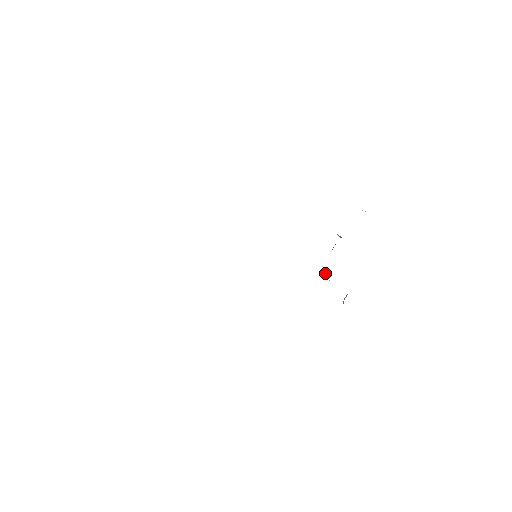
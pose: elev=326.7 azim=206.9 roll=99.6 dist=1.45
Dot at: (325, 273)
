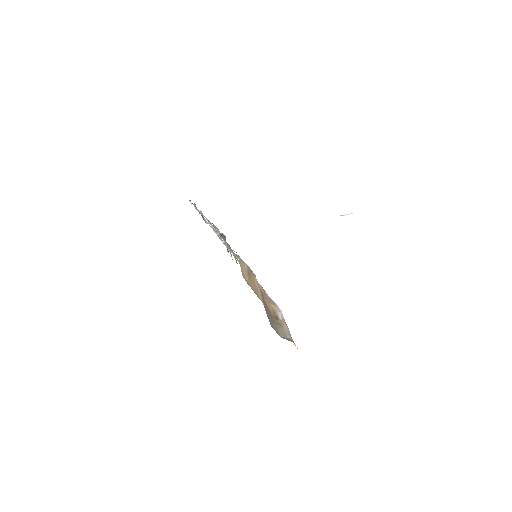
Dot at: (265, 309)
